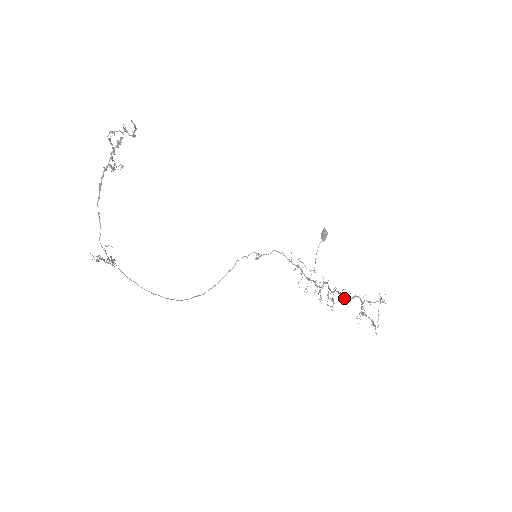
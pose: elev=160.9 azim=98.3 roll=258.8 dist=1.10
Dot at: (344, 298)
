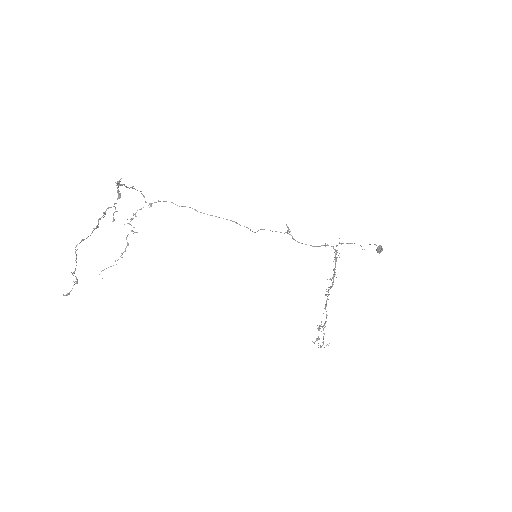
Dot at: occluded
